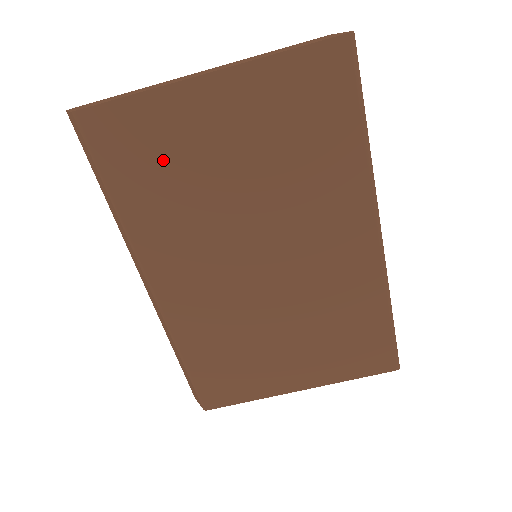
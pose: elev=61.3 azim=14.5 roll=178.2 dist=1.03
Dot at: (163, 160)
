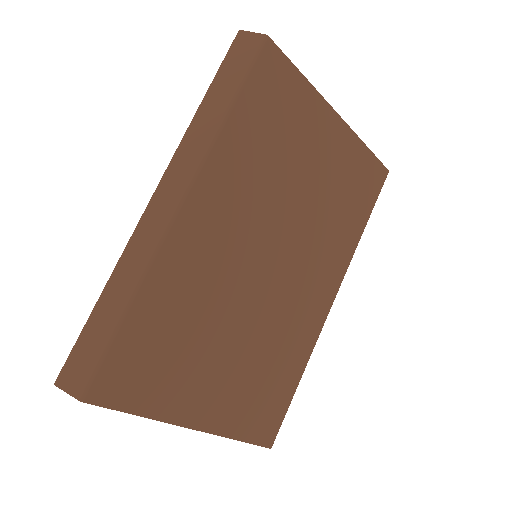
Dot at: (282, 125)
